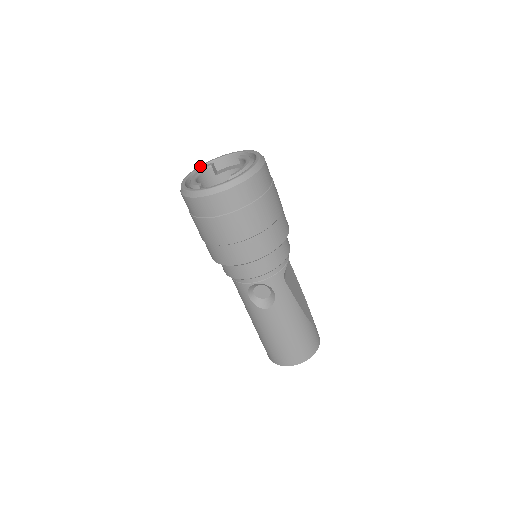
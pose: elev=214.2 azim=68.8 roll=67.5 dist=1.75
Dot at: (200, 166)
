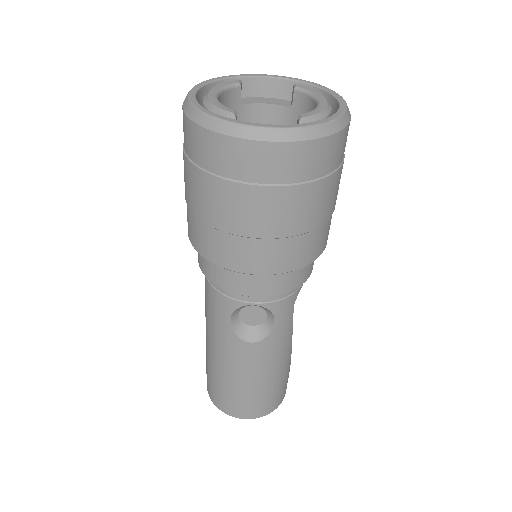
Dot at: (218, 78)
